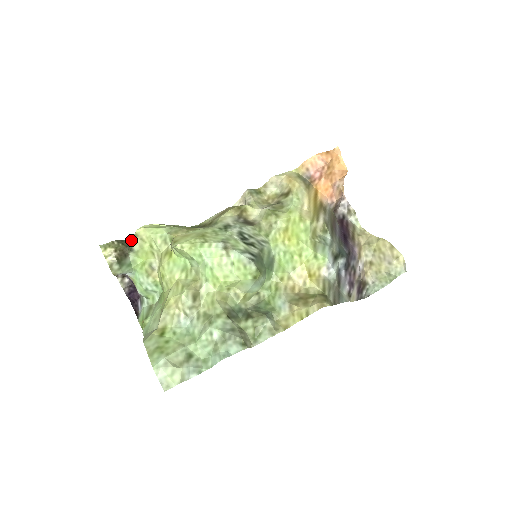
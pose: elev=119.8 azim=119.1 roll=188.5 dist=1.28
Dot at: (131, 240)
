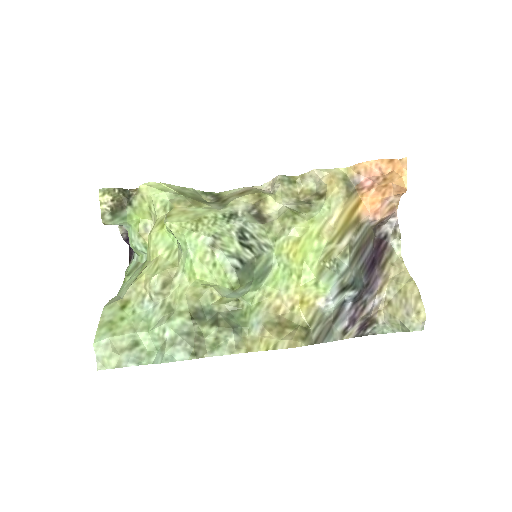
Dot at: (133, 193)
